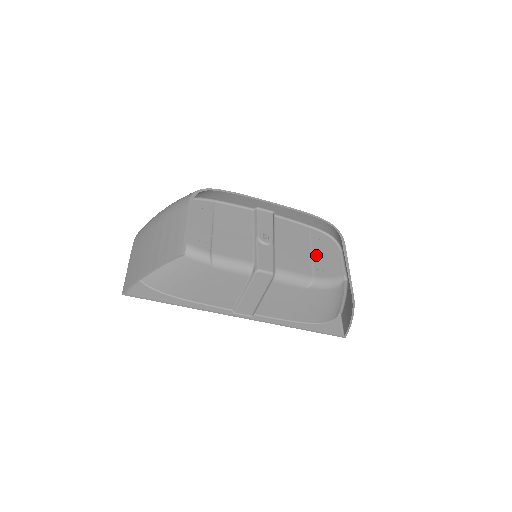
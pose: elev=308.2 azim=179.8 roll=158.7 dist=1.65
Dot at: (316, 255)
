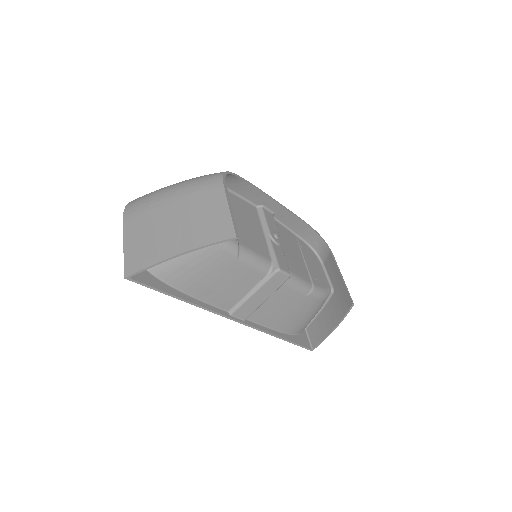
Dot at: (308, 264)
